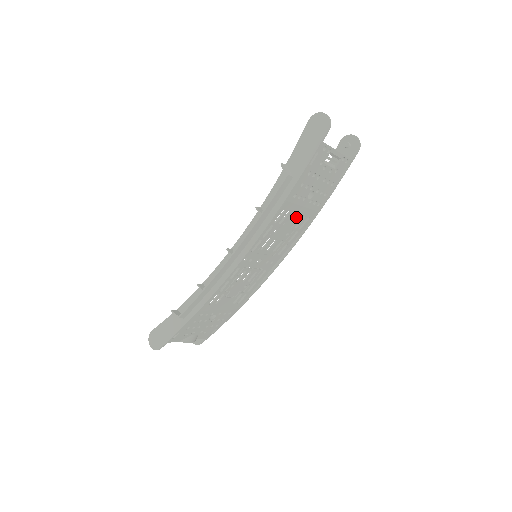
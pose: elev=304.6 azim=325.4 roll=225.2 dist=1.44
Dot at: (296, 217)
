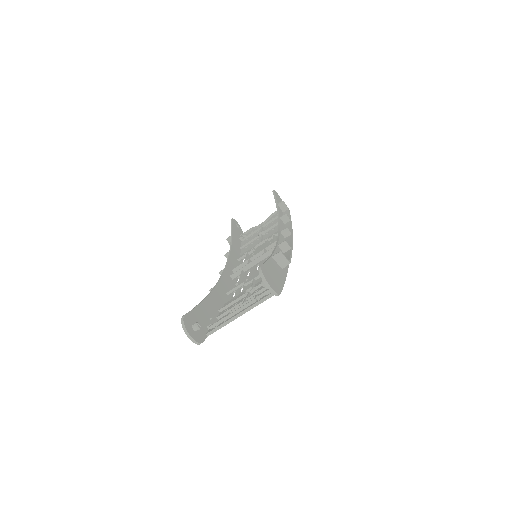
Dot at: occluded
